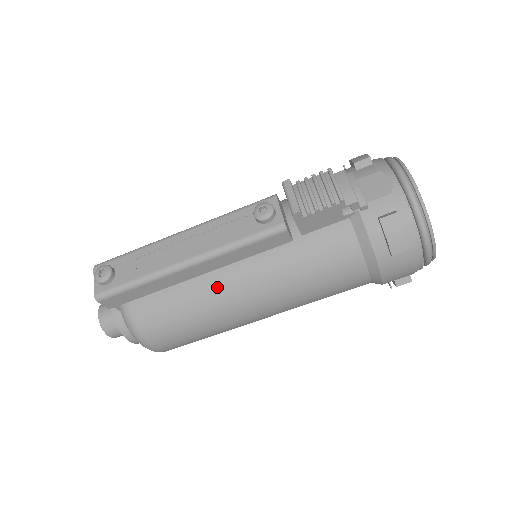
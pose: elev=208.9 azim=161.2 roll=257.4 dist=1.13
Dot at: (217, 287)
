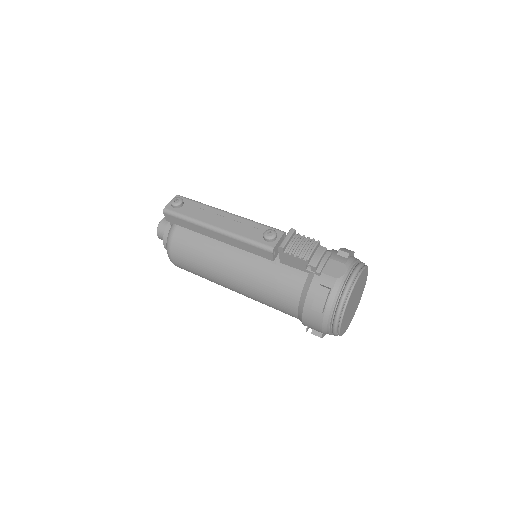
Dot at: (221, 253)
